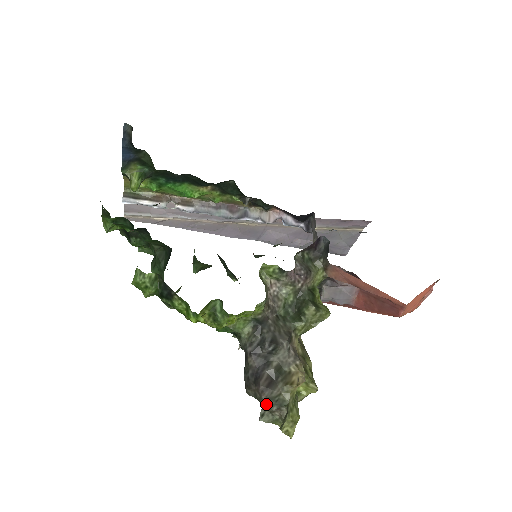
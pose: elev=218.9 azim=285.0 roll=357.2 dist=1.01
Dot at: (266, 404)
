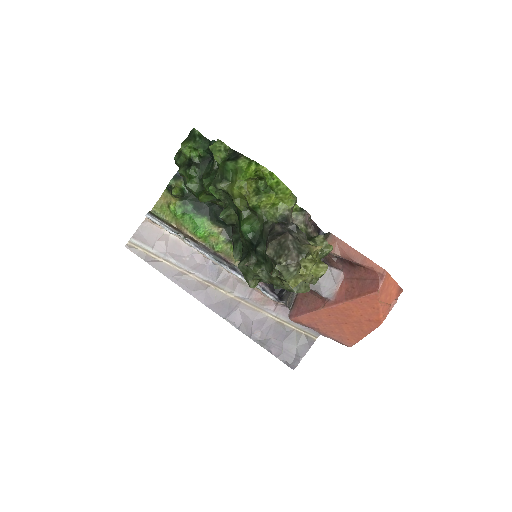
Dot at: (290, 244)
